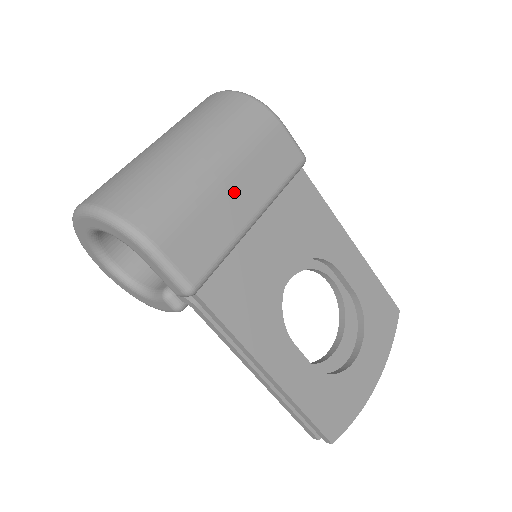
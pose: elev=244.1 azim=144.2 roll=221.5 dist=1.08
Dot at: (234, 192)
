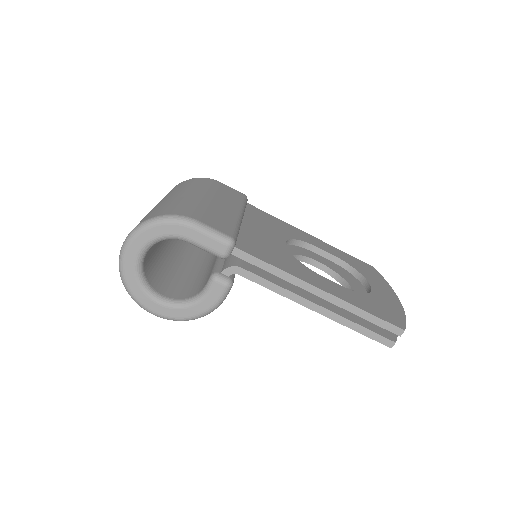
Dot at: (218, 203)
